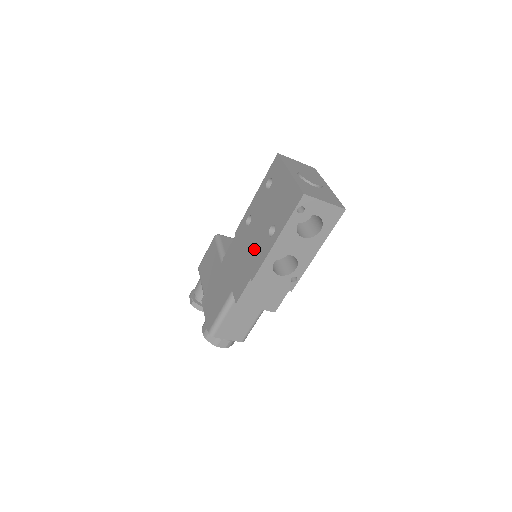
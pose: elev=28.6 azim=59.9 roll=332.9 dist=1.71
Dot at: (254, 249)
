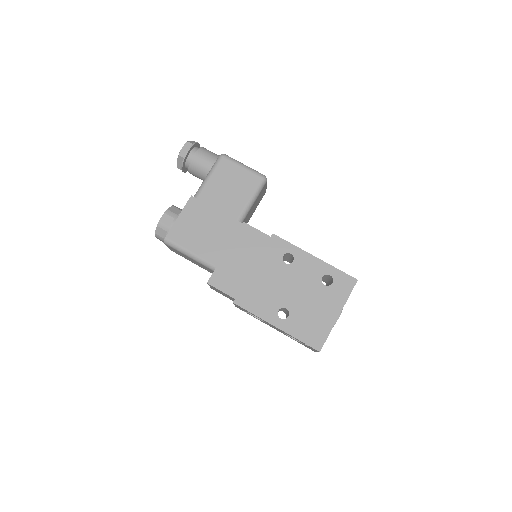
Dot at: (263, 289)
